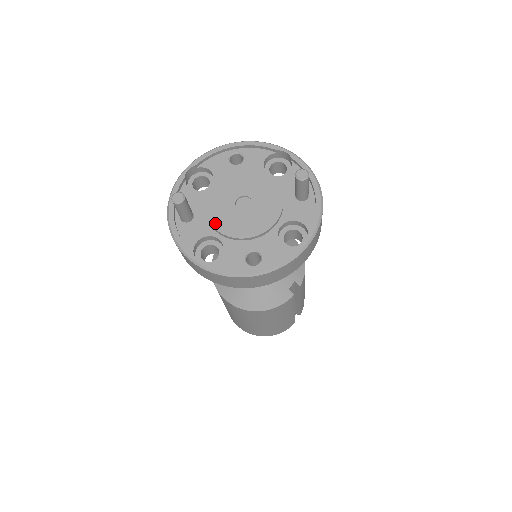
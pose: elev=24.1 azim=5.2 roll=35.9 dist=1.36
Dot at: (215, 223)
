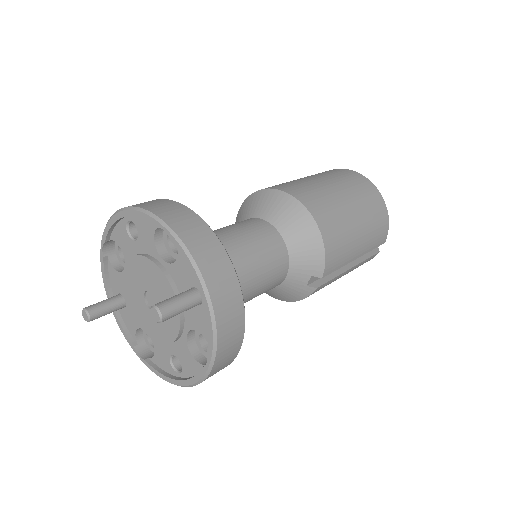
Dot at: (137, 319)
